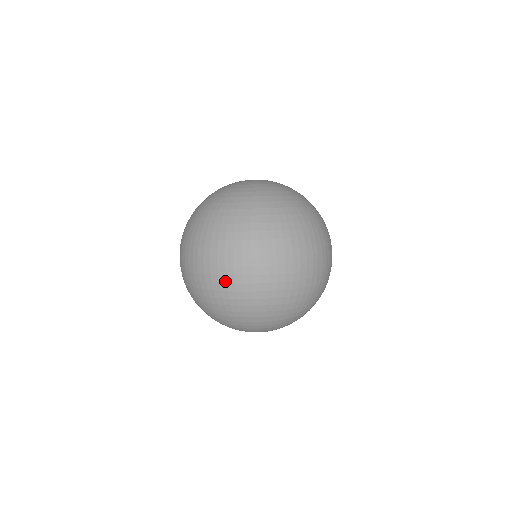
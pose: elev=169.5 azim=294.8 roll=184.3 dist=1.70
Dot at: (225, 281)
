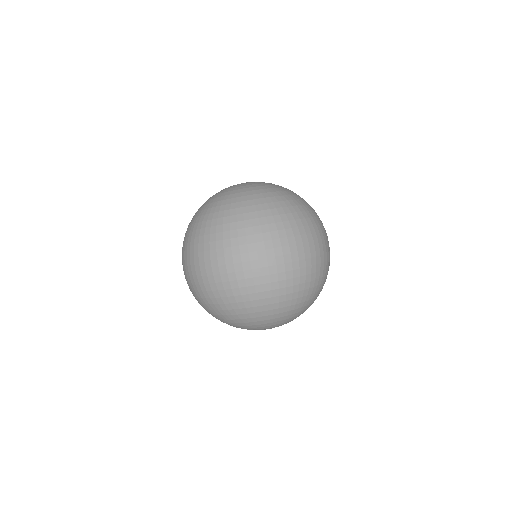
Dot at: occluded
